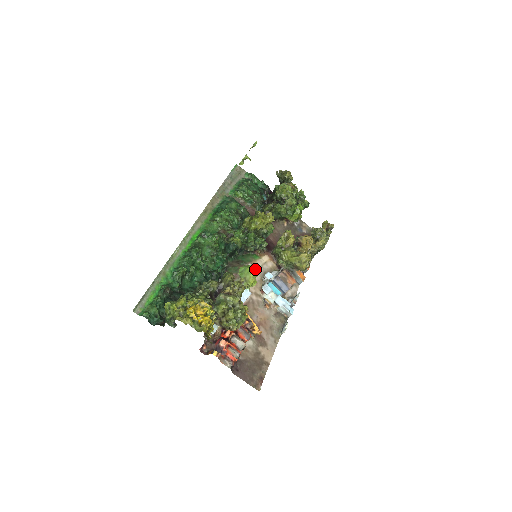
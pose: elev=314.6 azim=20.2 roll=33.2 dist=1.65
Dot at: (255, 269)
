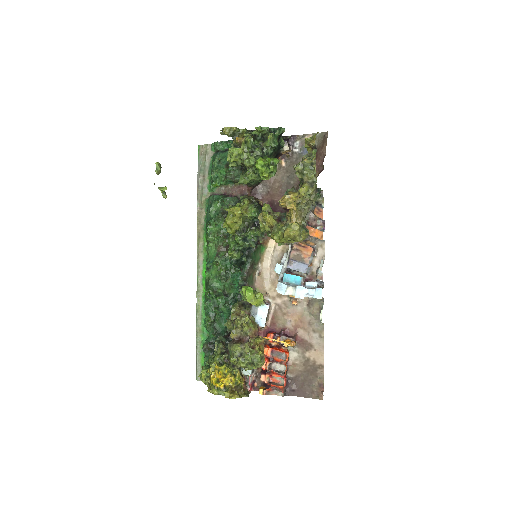
Dot at: (246, 292)
